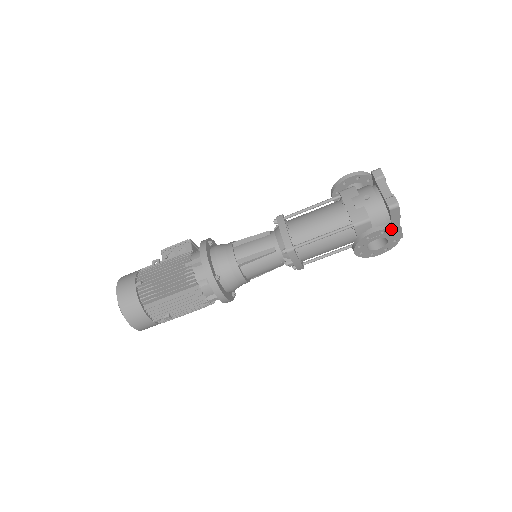
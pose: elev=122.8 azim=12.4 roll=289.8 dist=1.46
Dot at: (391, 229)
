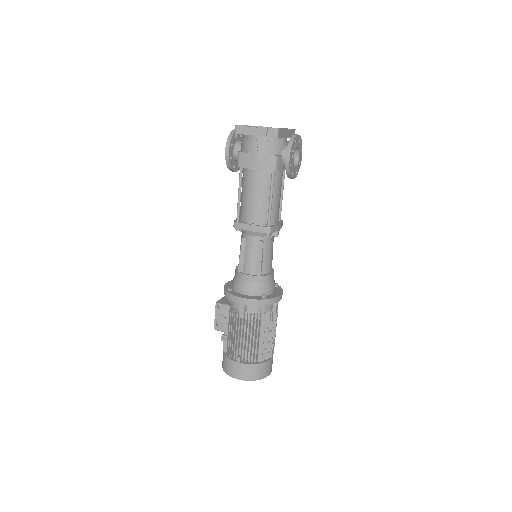
Dot at: (293, 143)
